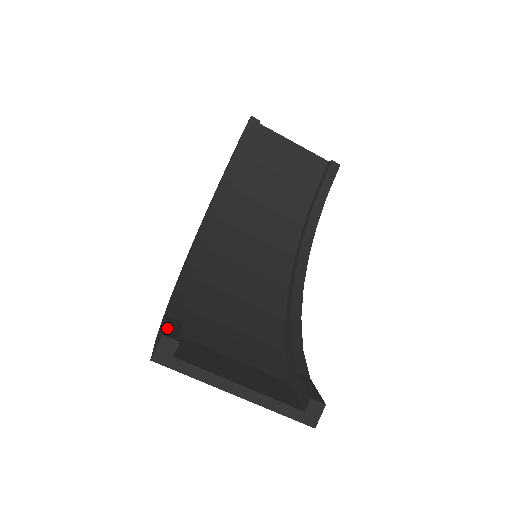
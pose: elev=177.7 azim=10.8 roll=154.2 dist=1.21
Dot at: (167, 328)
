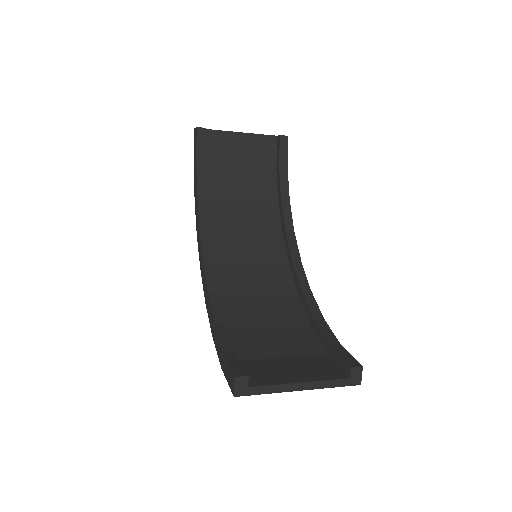
Dot at: (232, 367)
